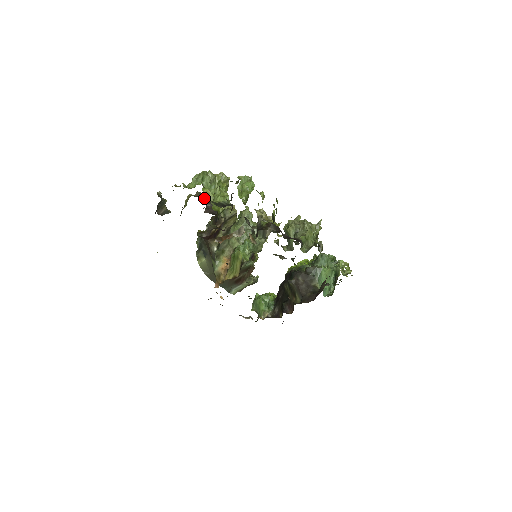
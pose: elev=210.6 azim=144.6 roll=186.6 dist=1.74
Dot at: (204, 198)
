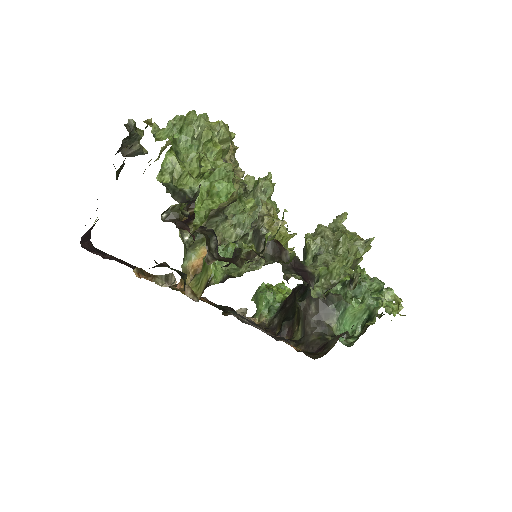
Dot at: (162, 172)
